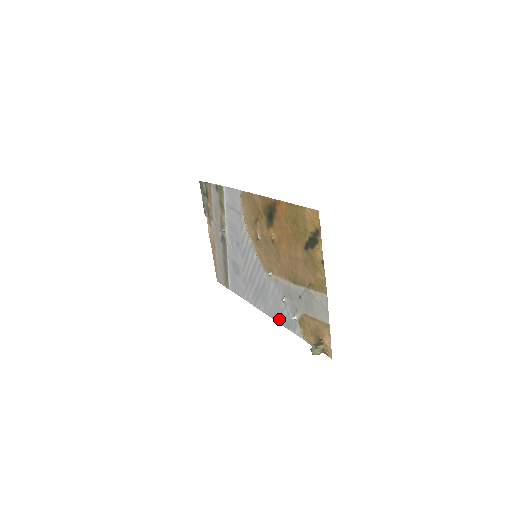
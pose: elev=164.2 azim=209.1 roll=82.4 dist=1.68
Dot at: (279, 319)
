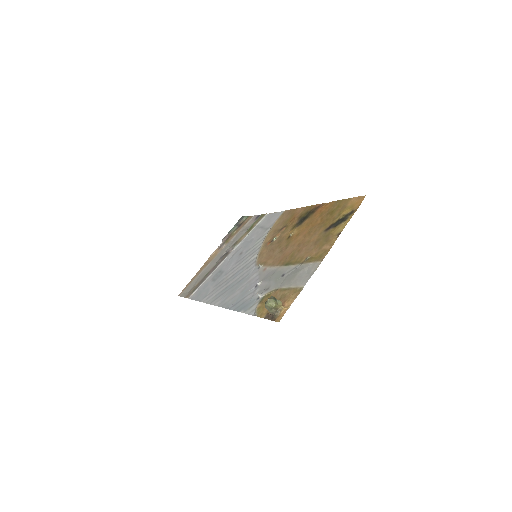
Dot at: (235, 305)
